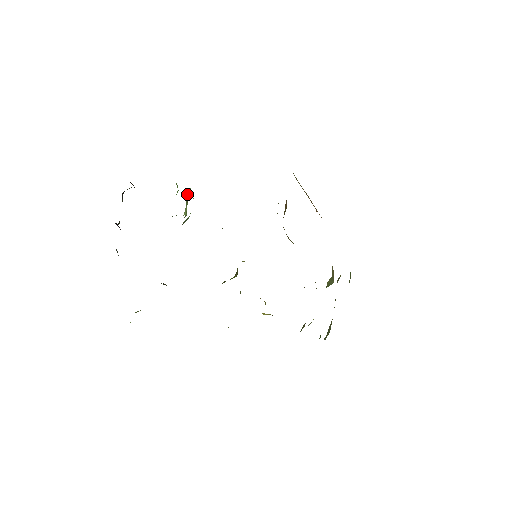
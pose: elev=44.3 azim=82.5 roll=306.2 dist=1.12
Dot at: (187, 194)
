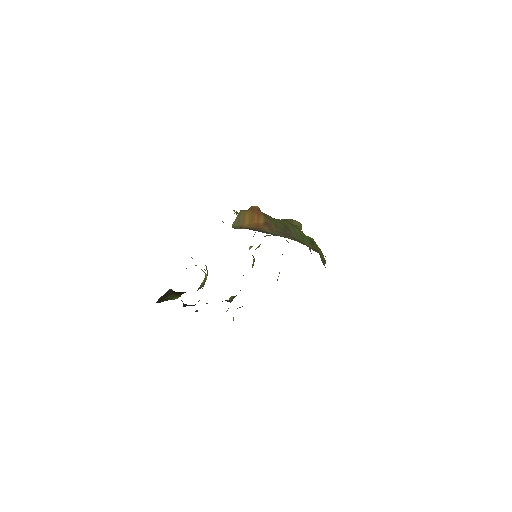
Dot at: occluded
